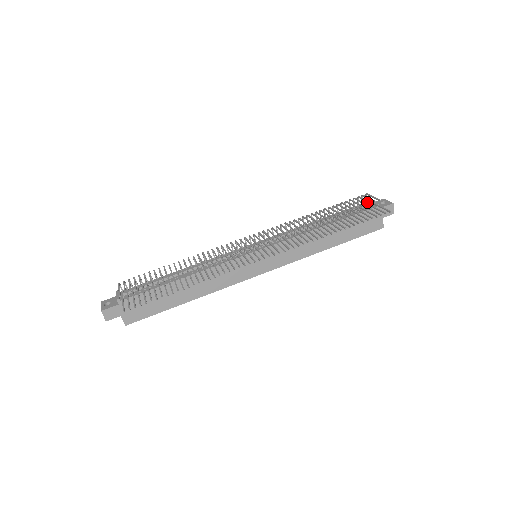
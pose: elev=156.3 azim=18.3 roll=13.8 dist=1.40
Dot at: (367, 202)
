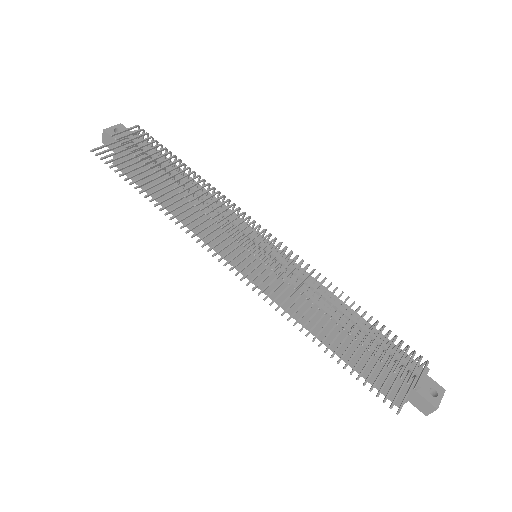
Dot at: (420, 368)
